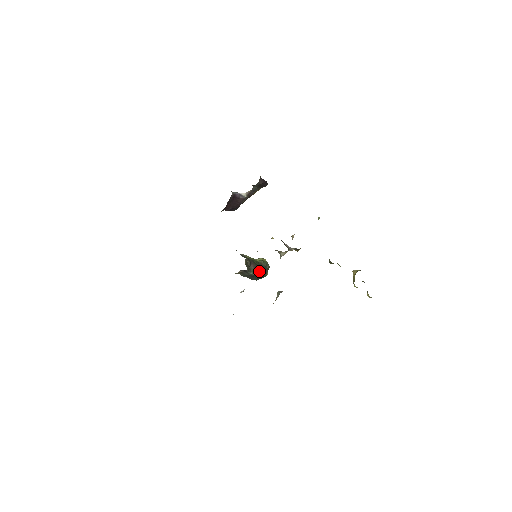
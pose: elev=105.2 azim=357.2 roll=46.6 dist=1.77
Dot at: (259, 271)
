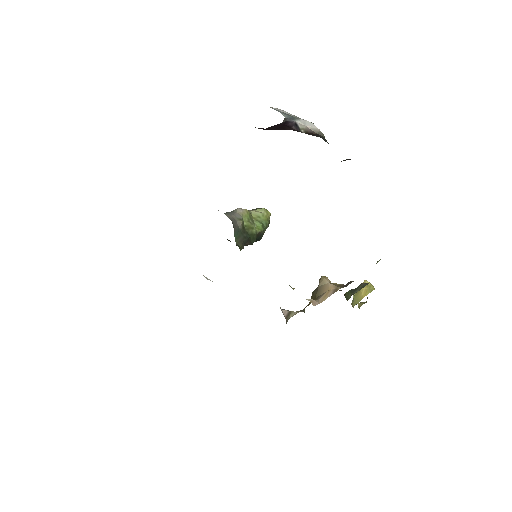
Dot at: occluded
